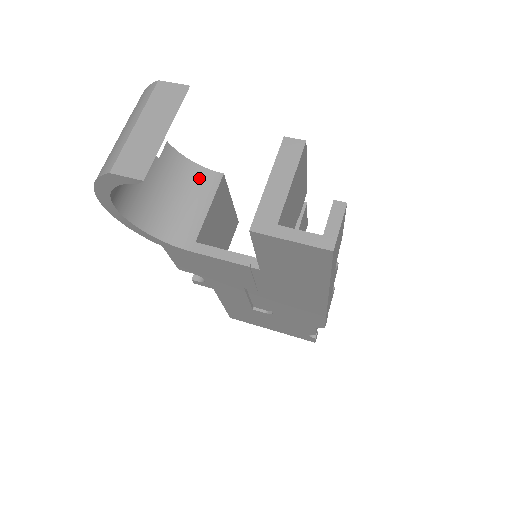
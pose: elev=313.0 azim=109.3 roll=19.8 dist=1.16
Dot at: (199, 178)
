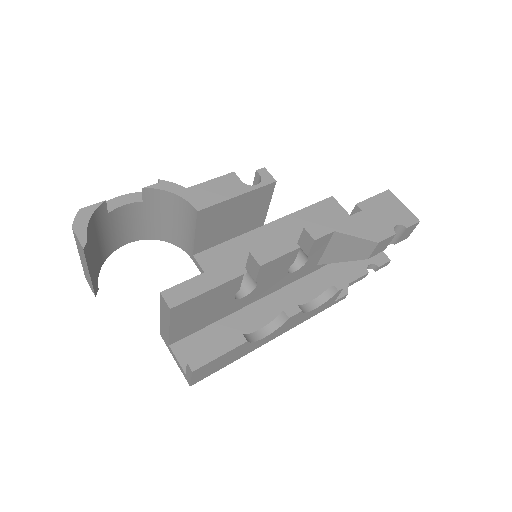
Dot at: (183, 207)
